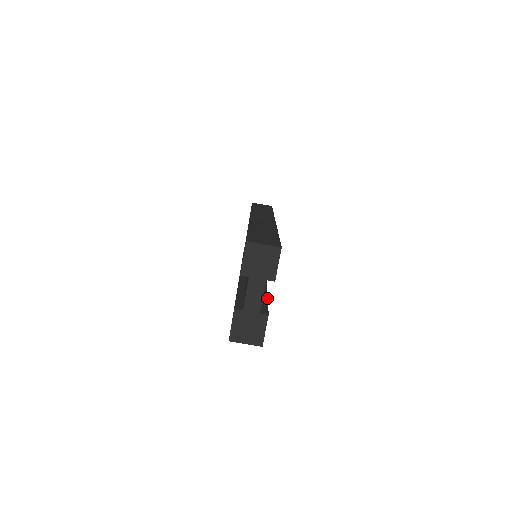
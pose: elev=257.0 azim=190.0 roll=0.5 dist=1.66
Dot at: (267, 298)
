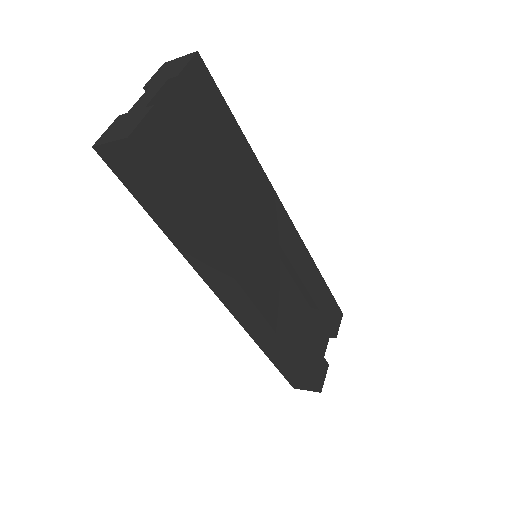
Dot at: (194, 165)
